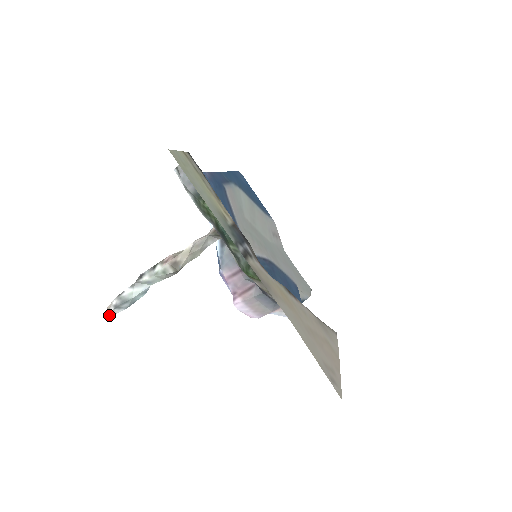
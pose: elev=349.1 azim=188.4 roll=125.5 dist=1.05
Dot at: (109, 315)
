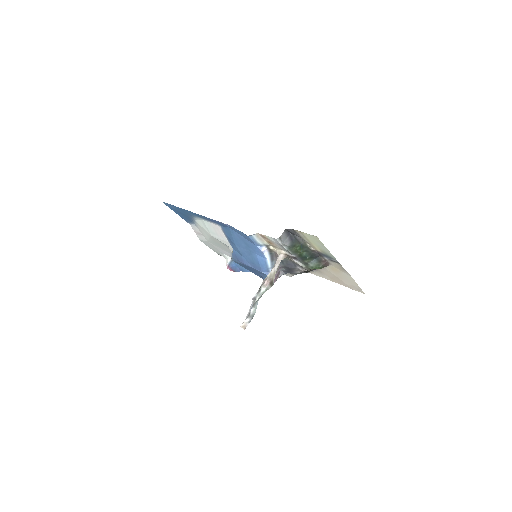
Dot at: (244, 329)
